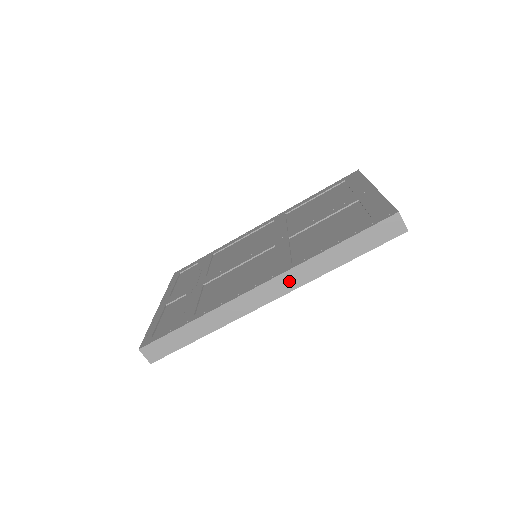
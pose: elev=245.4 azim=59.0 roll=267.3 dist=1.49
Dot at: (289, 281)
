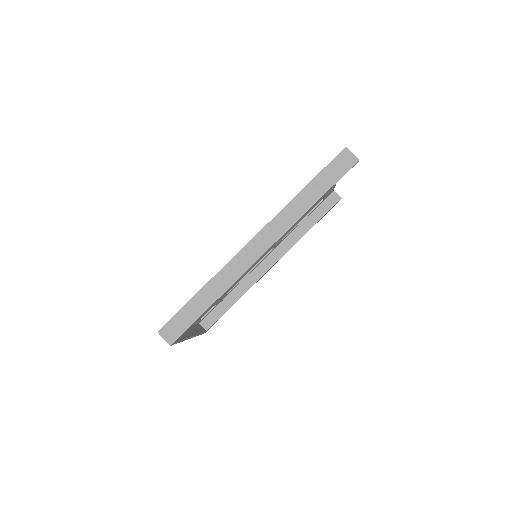
Dot at: (276, 228)
